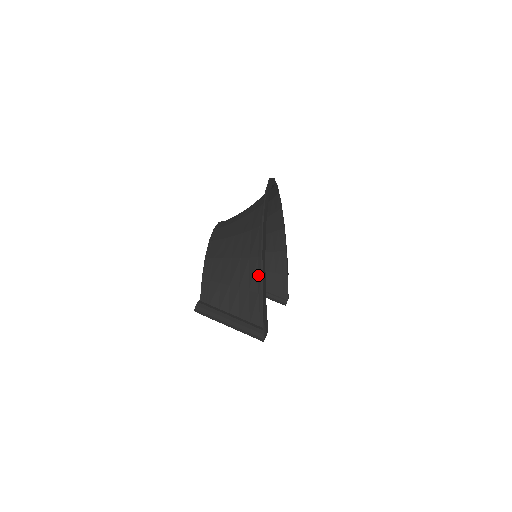
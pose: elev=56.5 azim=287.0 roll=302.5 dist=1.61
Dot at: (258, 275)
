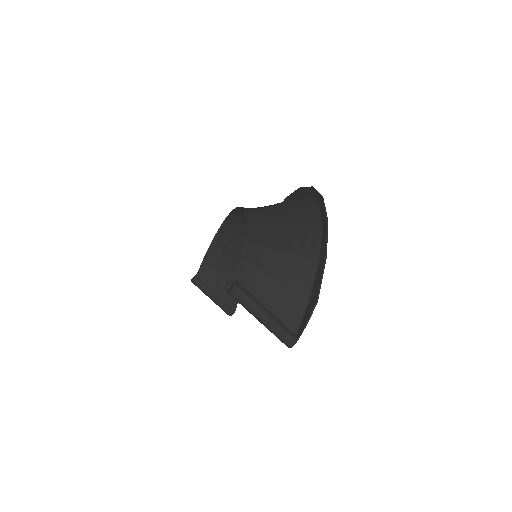
Dot at: (305, 277)
